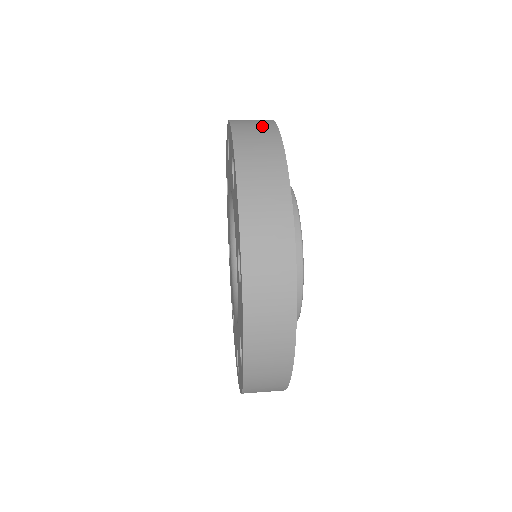
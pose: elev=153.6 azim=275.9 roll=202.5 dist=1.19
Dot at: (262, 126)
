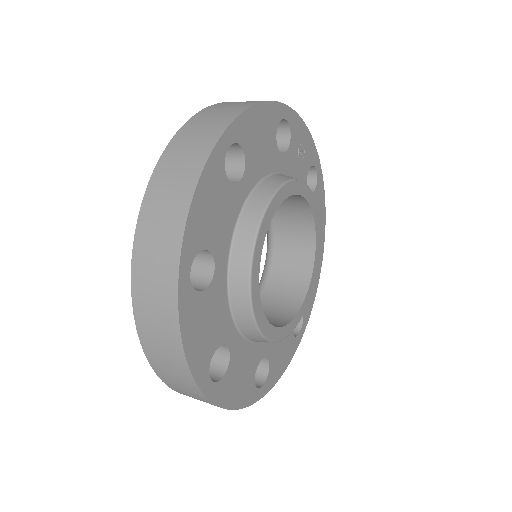
Dot at: (170, 217)
